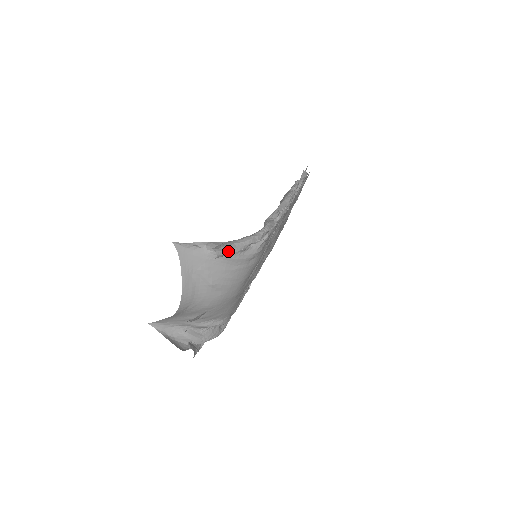
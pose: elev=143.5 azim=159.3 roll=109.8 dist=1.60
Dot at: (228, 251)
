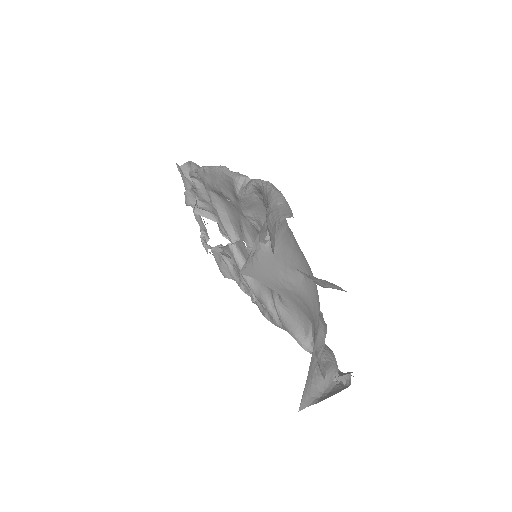
Dot at: (288, 211)
